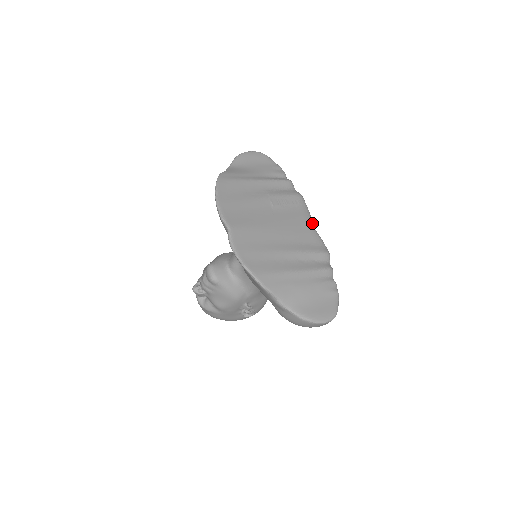
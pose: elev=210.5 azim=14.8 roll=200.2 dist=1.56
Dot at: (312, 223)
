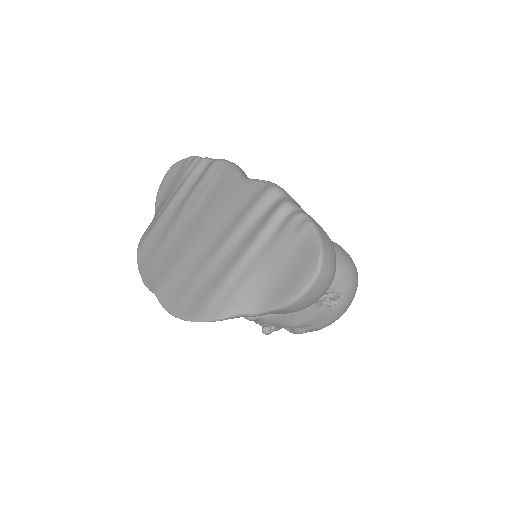
Dot at: (240, 176)
